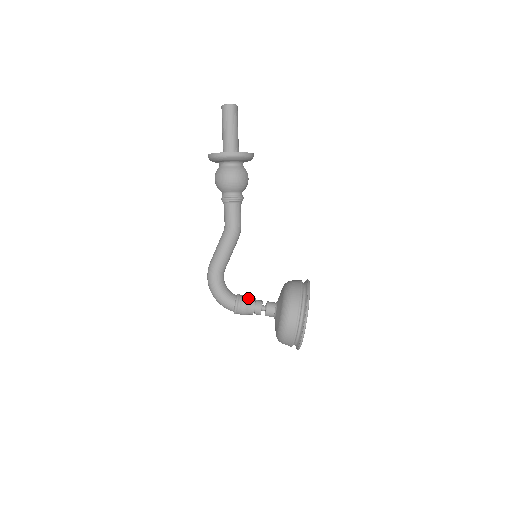
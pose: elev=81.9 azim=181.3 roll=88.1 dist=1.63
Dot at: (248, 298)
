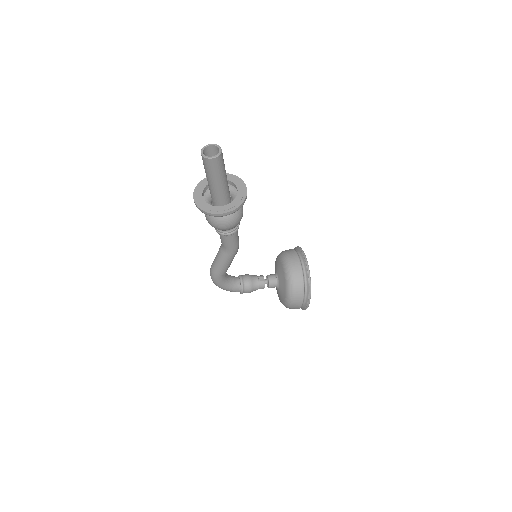
Dot at: (252, 282)
